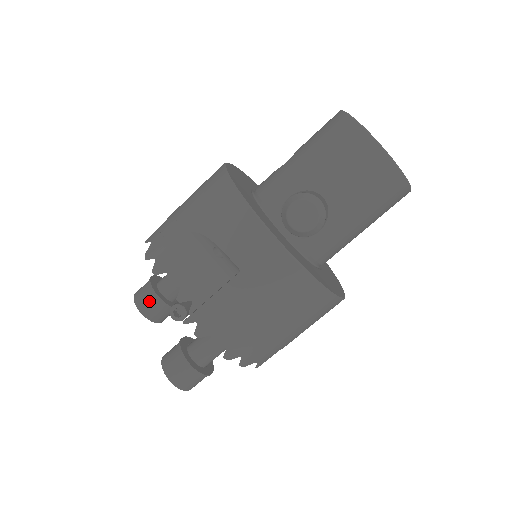
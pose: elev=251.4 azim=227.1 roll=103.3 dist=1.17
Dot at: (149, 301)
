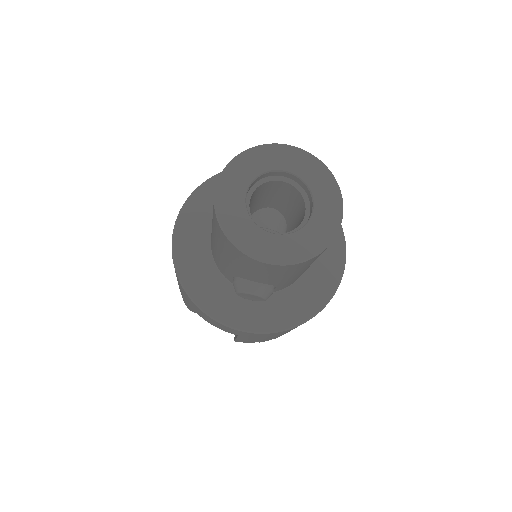
Dot at: occluded
